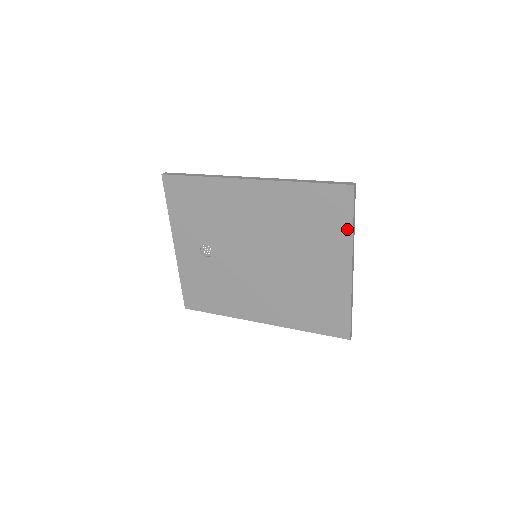
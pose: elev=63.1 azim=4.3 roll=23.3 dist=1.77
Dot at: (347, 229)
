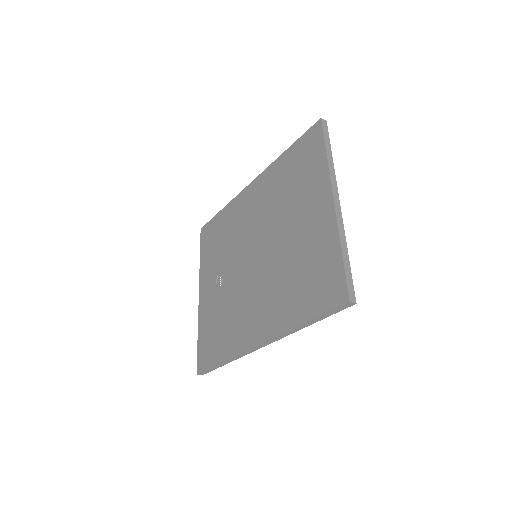
Dot at: (322, 160)
